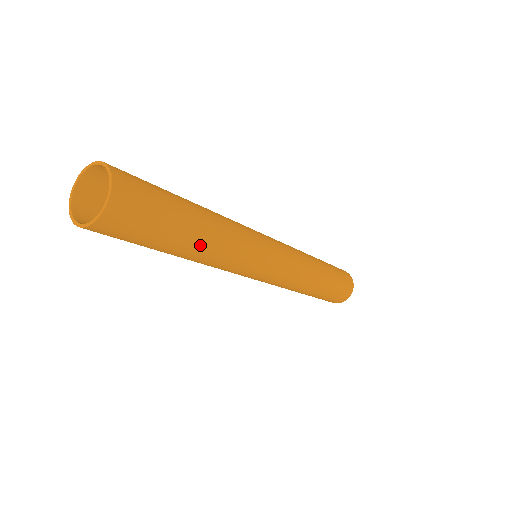
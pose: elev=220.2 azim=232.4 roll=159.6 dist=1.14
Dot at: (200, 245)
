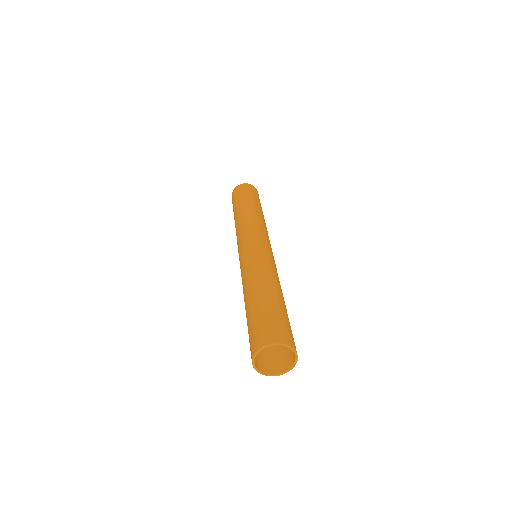
Dot at: occluded
